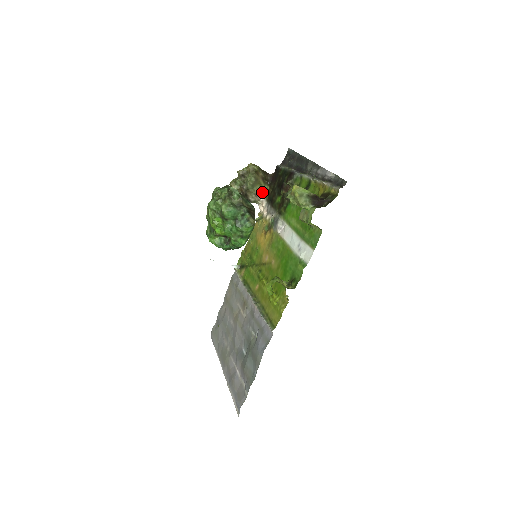
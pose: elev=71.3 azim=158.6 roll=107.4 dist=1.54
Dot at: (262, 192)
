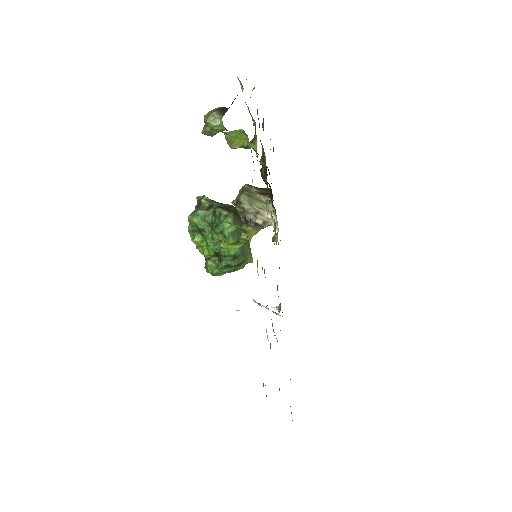
Dot at: occluded
